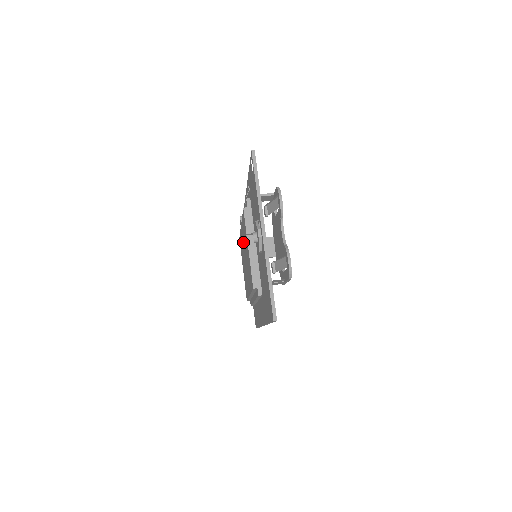
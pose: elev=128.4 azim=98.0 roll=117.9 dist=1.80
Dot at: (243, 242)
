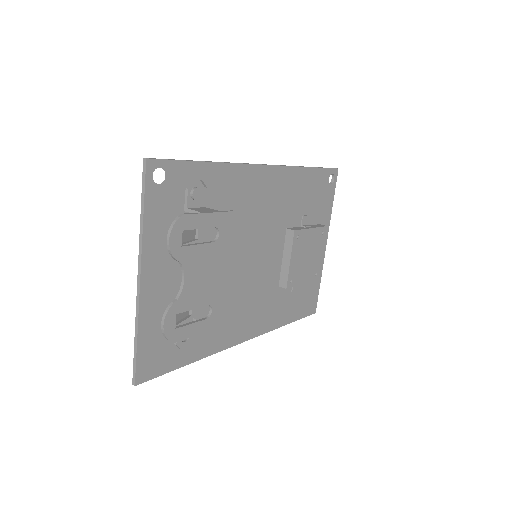
Dot at: occluded
